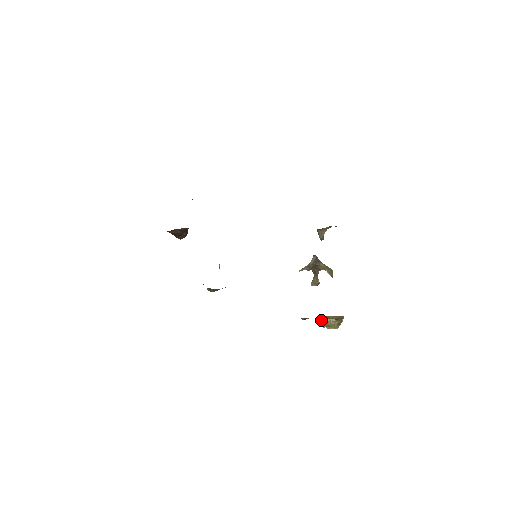
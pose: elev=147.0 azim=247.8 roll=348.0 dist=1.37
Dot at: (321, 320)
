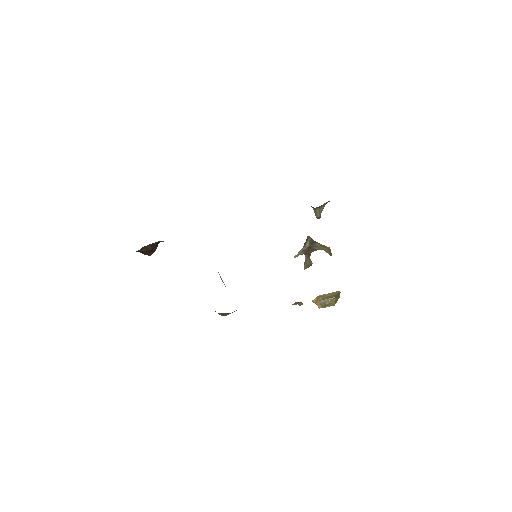
Dot at: (314, 301)
